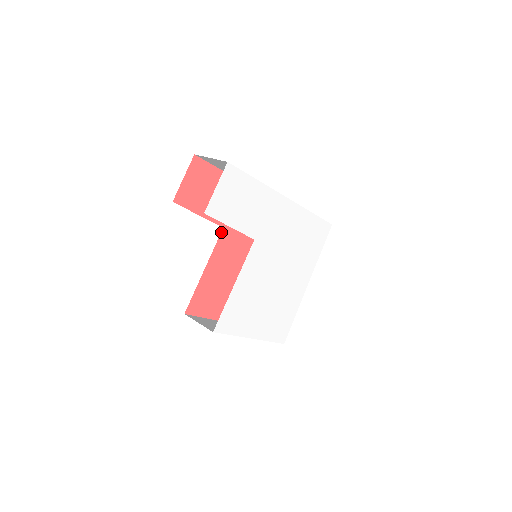
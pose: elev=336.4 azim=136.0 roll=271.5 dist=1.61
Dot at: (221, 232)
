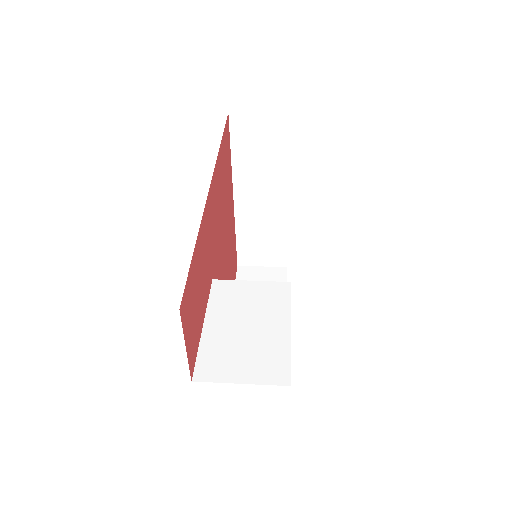
Dot at: occluded
